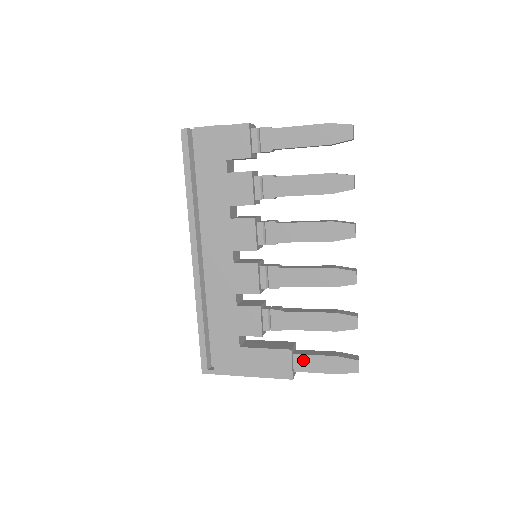
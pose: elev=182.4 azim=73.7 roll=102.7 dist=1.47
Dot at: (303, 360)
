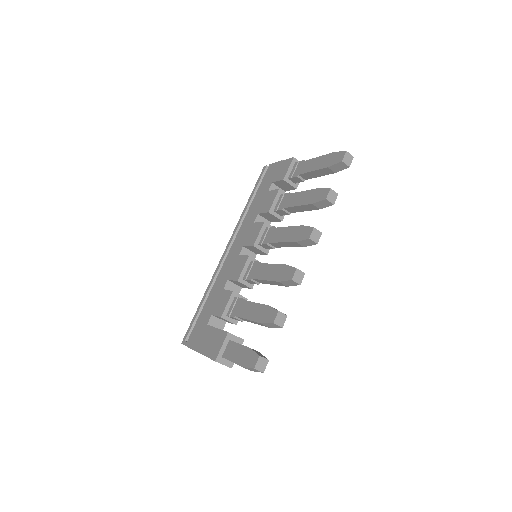
Dot at: (231, 347)
